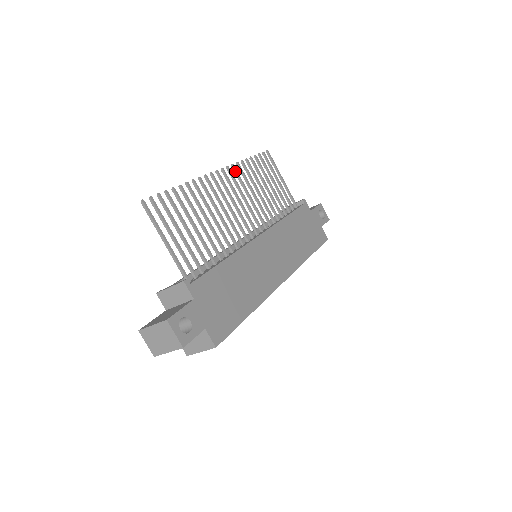
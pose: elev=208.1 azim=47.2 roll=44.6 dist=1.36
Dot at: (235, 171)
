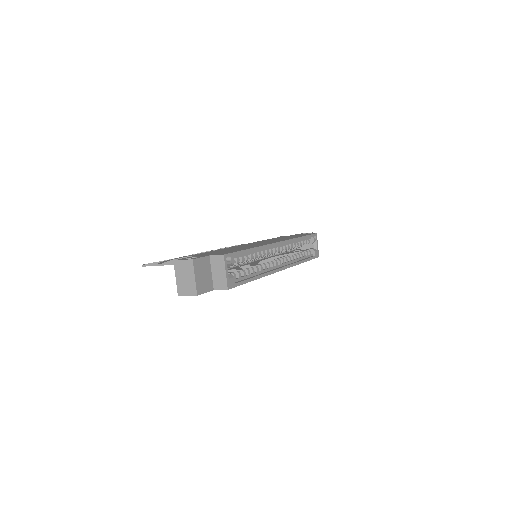
Dot at: occluded
